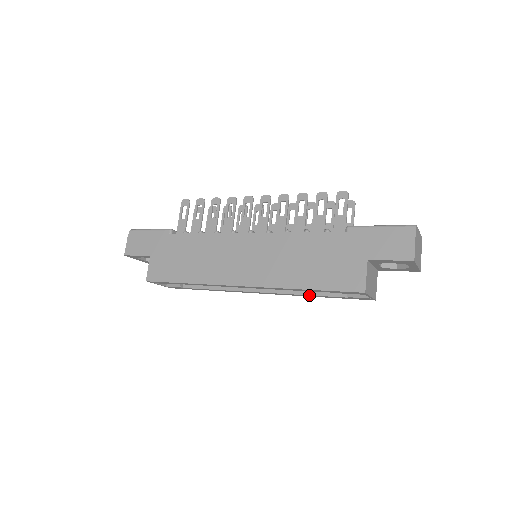
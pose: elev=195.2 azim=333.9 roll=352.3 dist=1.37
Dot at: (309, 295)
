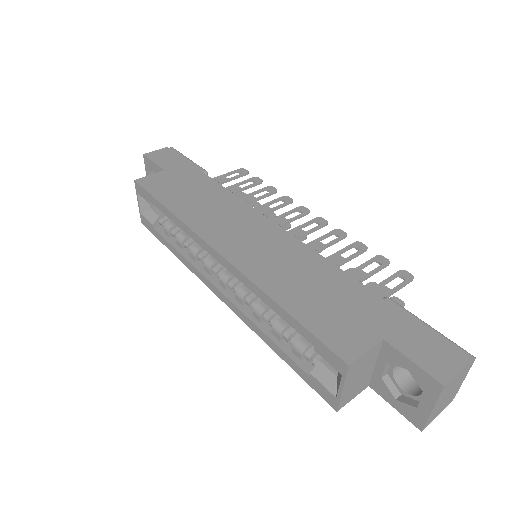
Dot at: (268, 336)
